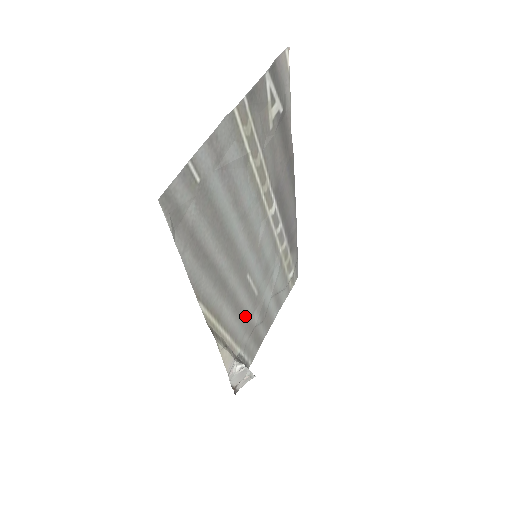
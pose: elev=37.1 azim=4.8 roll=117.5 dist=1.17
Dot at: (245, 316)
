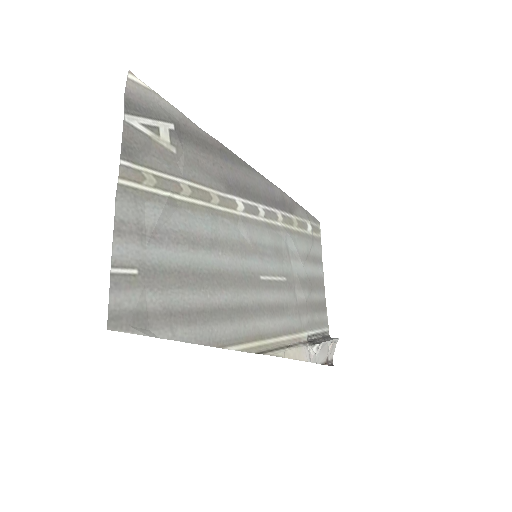
Dot at: (288, 306)
